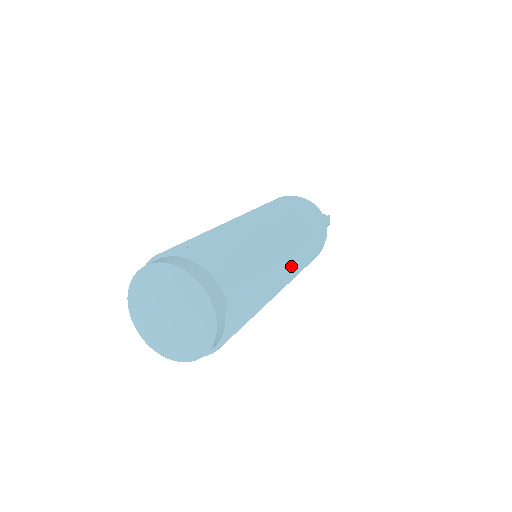
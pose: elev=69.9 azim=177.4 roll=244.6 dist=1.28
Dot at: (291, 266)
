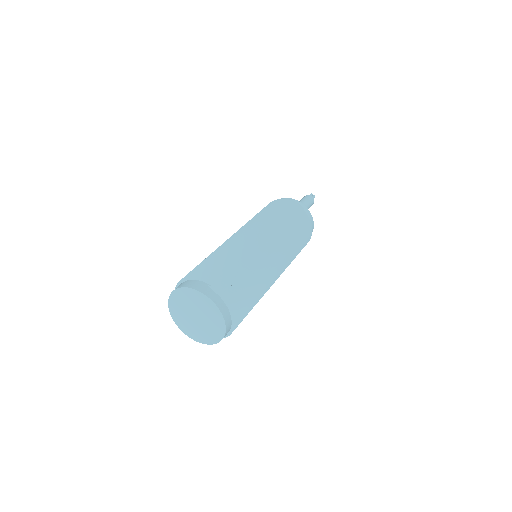
Dot at: (266, 239)
